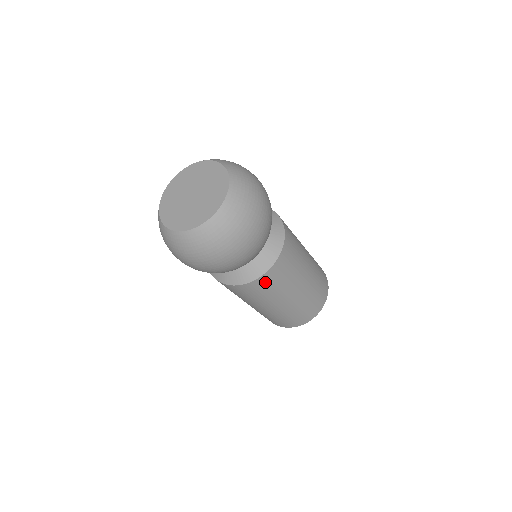
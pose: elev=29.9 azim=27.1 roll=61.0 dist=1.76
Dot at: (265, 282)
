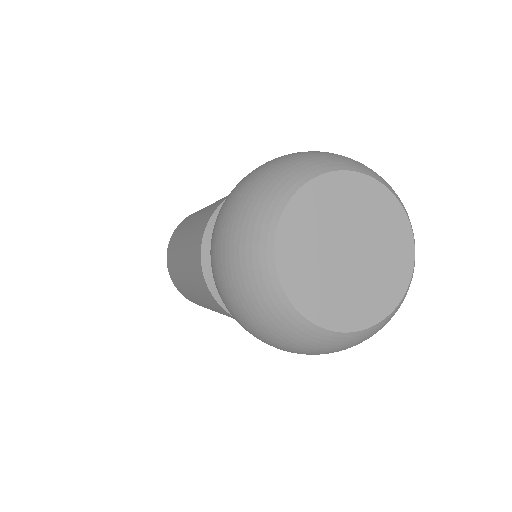
Dot at: occluded
